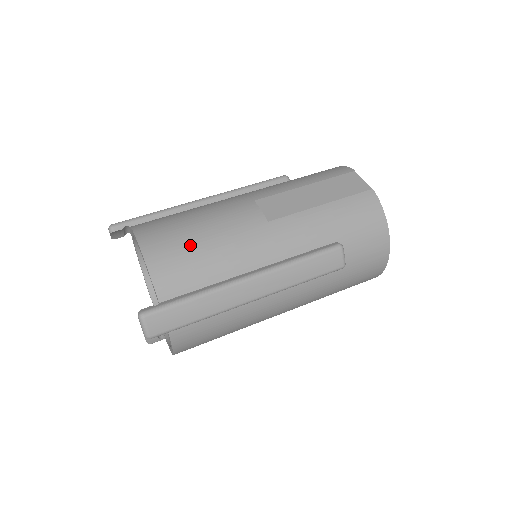
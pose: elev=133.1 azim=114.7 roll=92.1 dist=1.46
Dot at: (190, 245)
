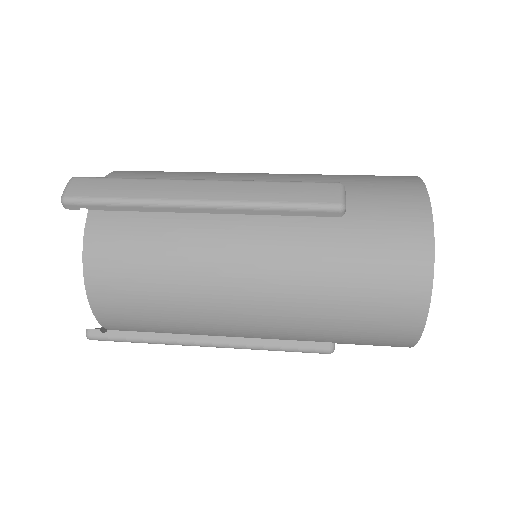
Dot at: occluded
